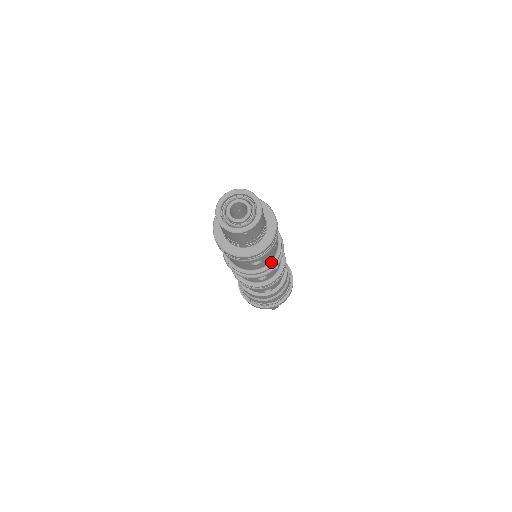
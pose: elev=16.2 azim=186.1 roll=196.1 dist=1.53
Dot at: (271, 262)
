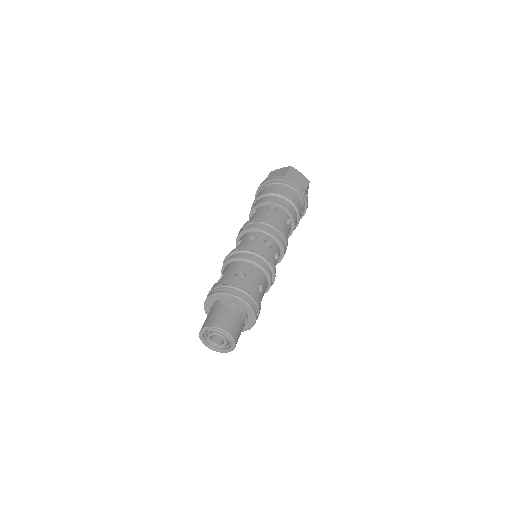
Dot at: (268, 284)
